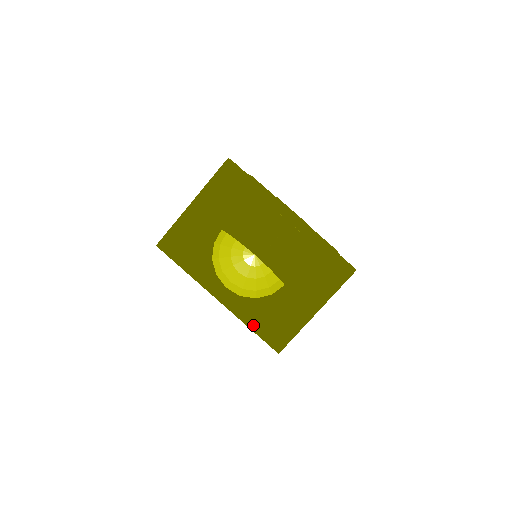
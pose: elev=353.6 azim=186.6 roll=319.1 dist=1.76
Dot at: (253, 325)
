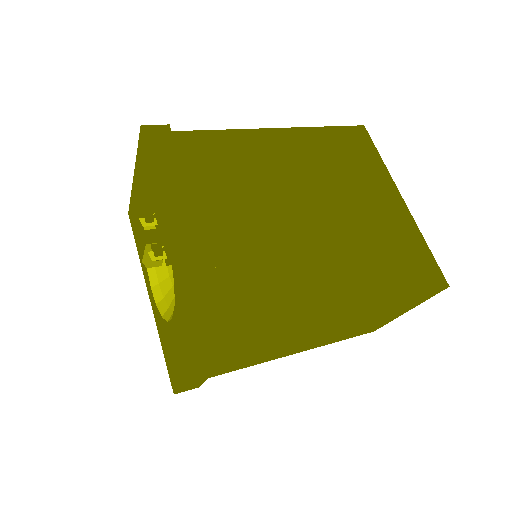
Dot at: (163, 345)
